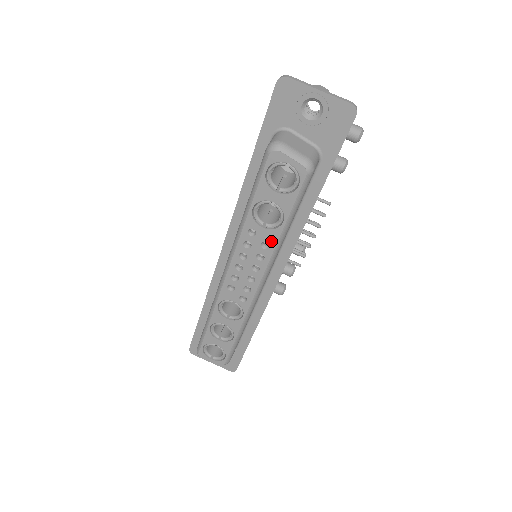
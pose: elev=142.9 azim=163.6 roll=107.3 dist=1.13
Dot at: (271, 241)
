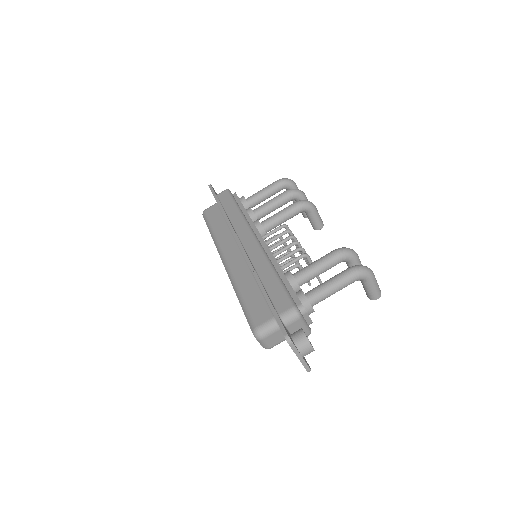
Dot at: occluded
